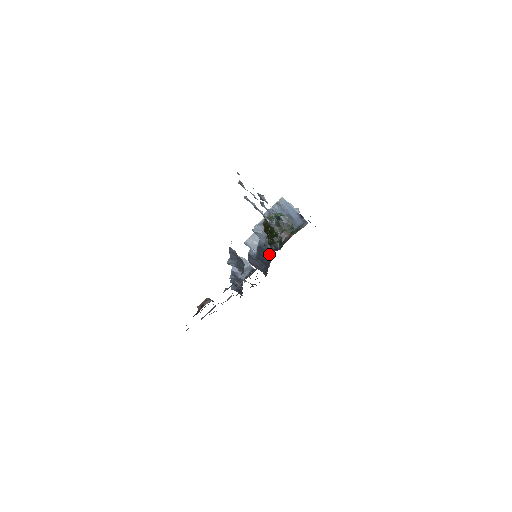
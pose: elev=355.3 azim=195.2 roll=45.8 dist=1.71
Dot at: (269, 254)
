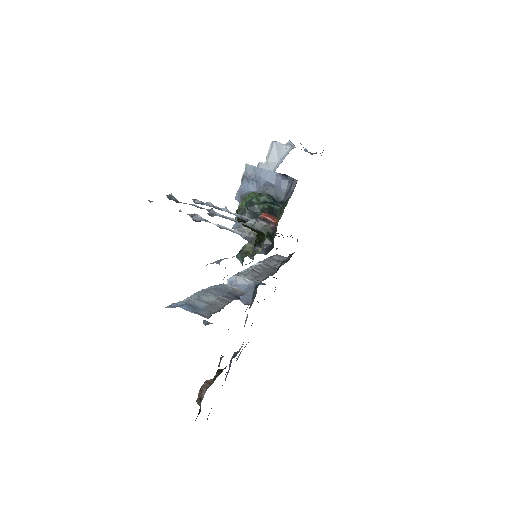
Dot at: occluded
